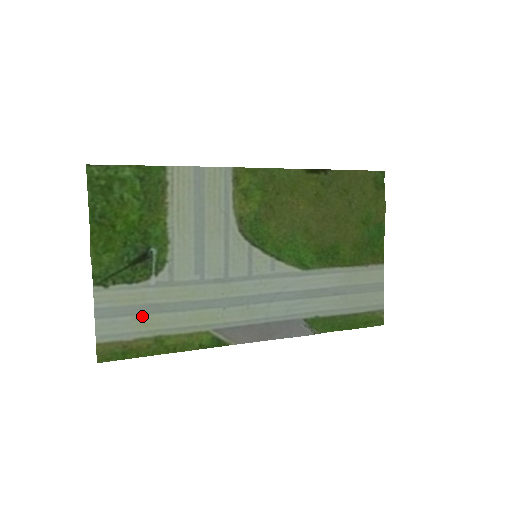
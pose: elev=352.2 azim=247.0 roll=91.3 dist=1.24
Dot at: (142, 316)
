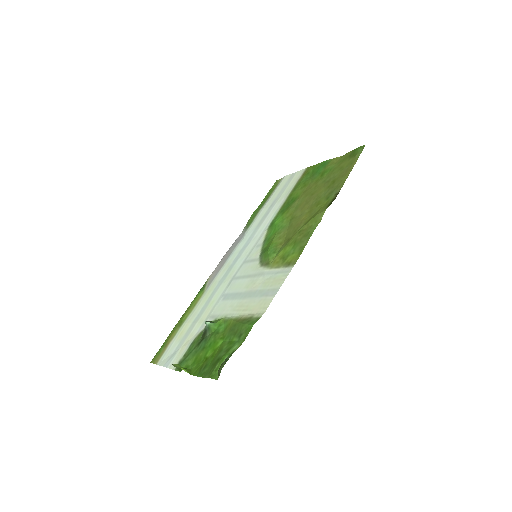
Dot at: (183, 336)
